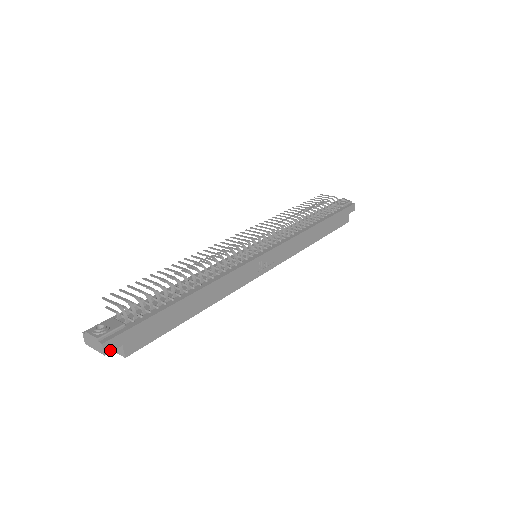
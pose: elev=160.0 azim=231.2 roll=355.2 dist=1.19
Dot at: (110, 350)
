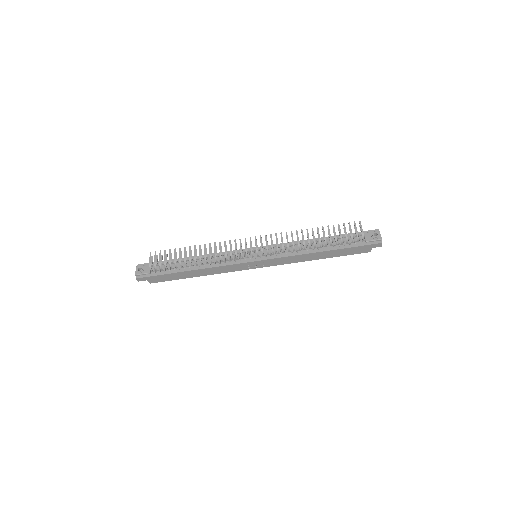
Dot at: (141, 280)
